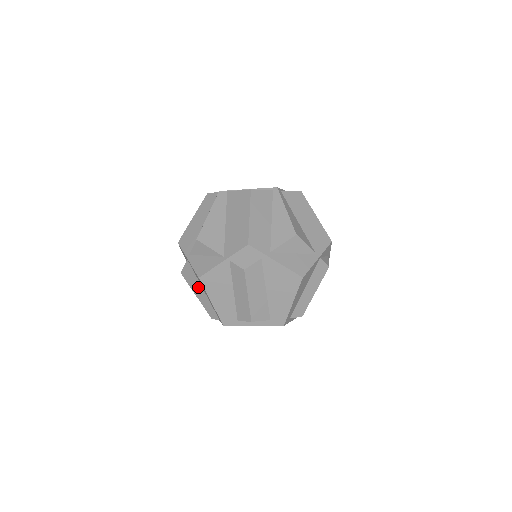
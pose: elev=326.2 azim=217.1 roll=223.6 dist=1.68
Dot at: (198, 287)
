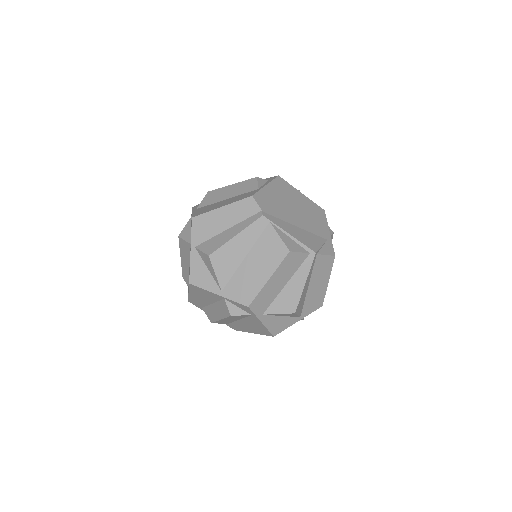
Dot at: (186, 260)
